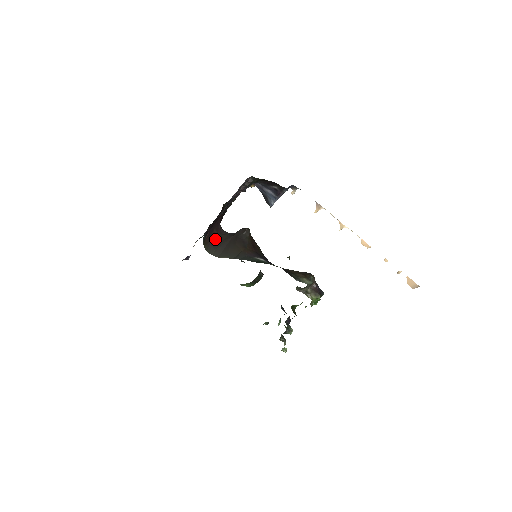
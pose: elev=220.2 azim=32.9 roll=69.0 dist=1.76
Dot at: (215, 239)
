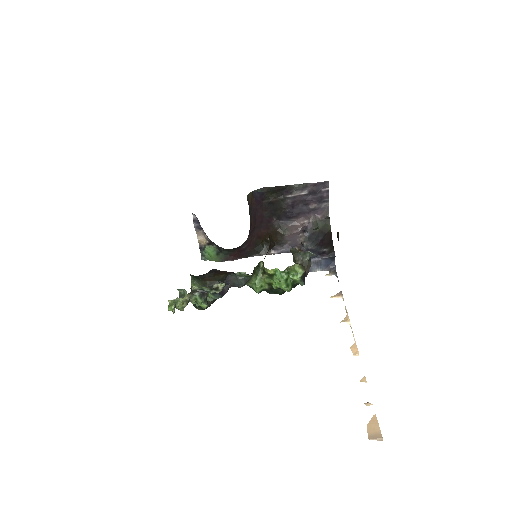
Dot at: (250, 216)
